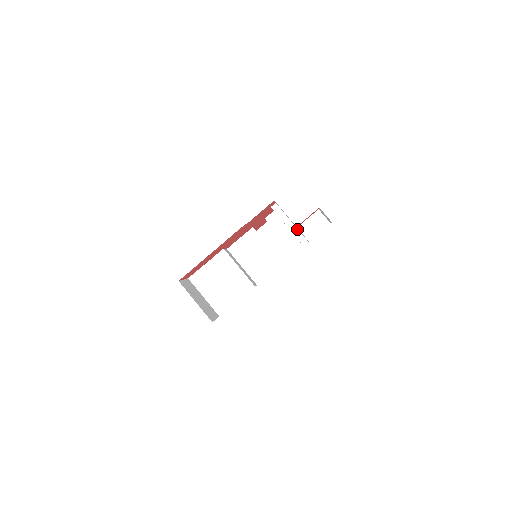
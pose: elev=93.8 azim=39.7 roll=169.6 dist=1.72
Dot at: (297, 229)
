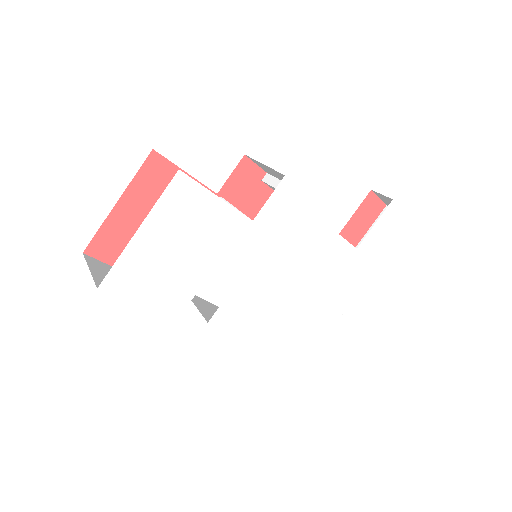
Dot at: occluded
